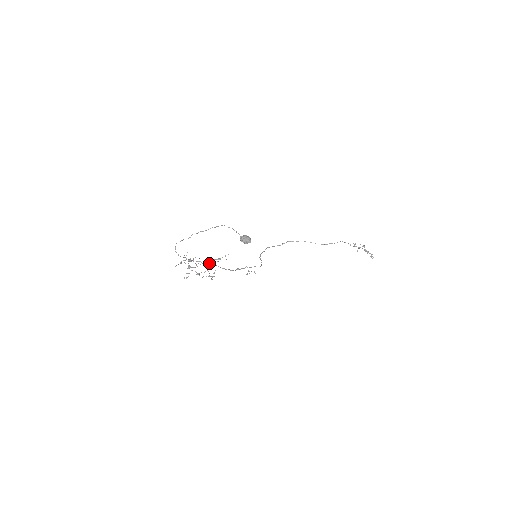
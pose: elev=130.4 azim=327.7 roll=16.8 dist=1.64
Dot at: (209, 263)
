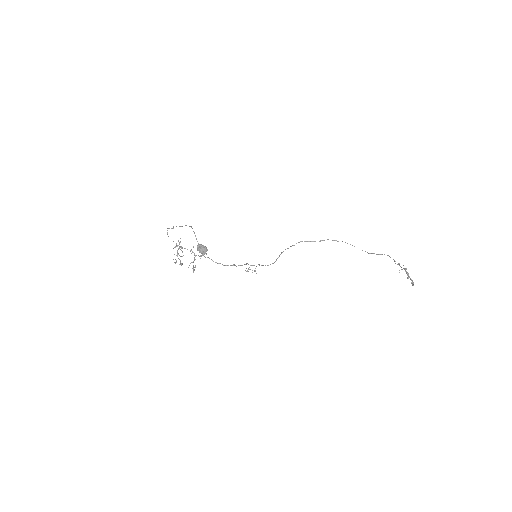
Dot at: occluded
